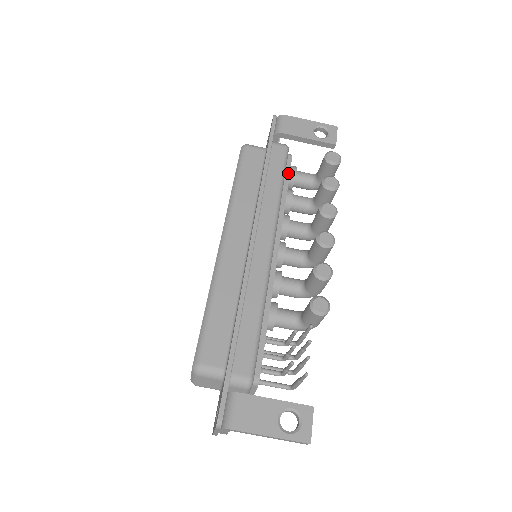
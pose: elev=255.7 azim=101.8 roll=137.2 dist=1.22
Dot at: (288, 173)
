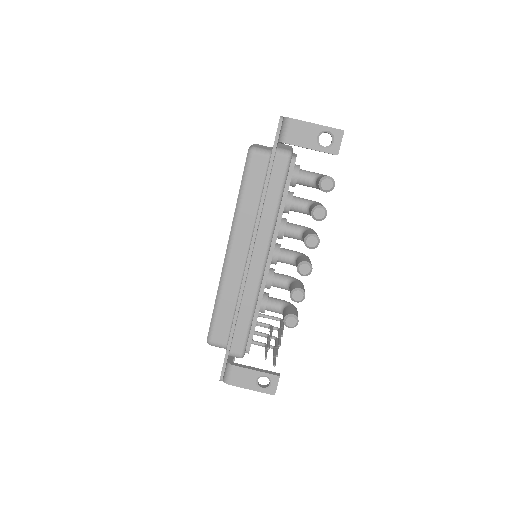
Dot at: (289, 182)
